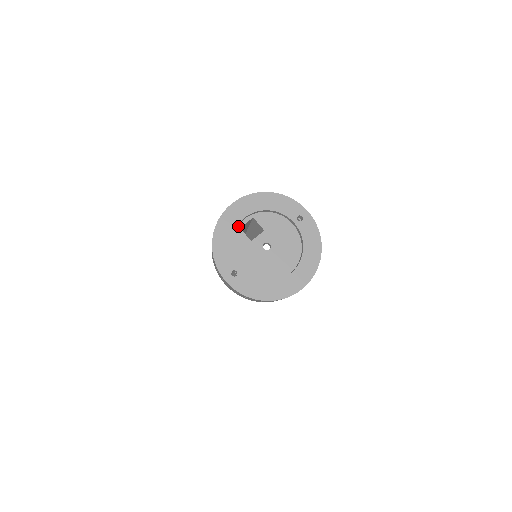
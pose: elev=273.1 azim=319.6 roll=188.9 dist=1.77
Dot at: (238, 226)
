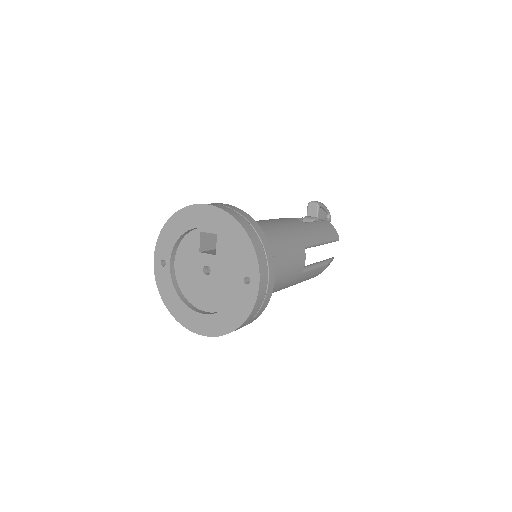
Dot at: (200, 228)
